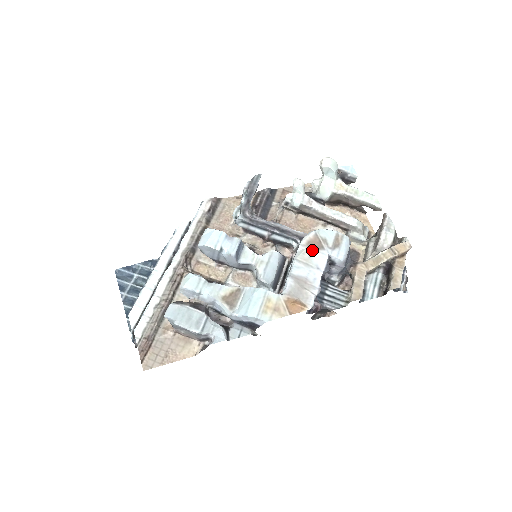
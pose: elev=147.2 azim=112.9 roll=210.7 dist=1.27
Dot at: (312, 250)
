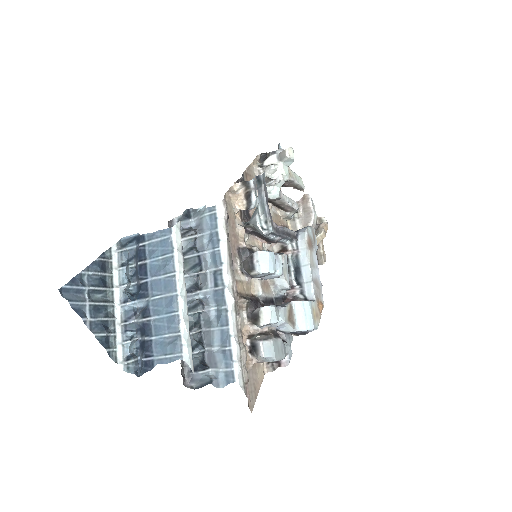
Dot at: (311, 251)
